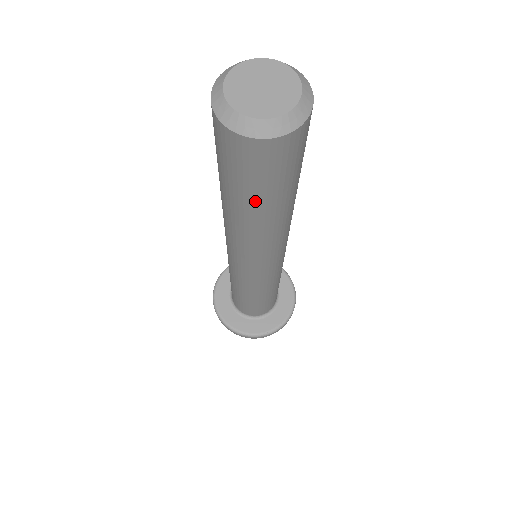
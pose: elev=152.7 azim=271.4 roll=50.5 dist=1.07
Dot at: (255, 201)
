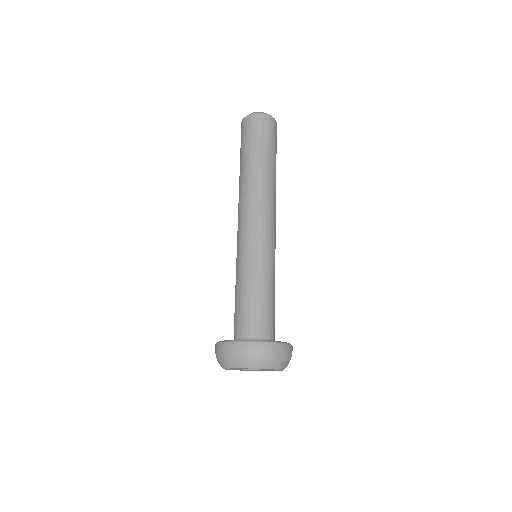
Dot at: (245, 153)
